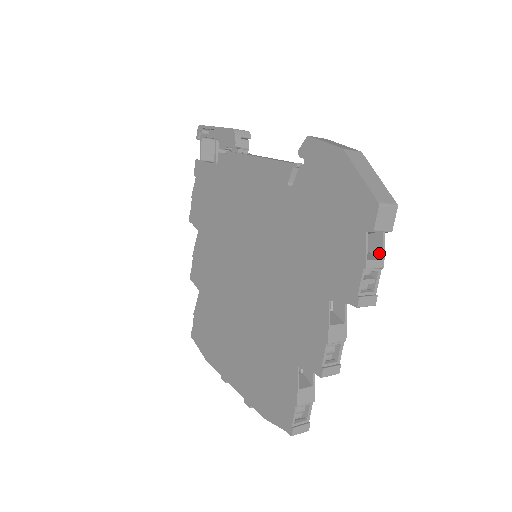
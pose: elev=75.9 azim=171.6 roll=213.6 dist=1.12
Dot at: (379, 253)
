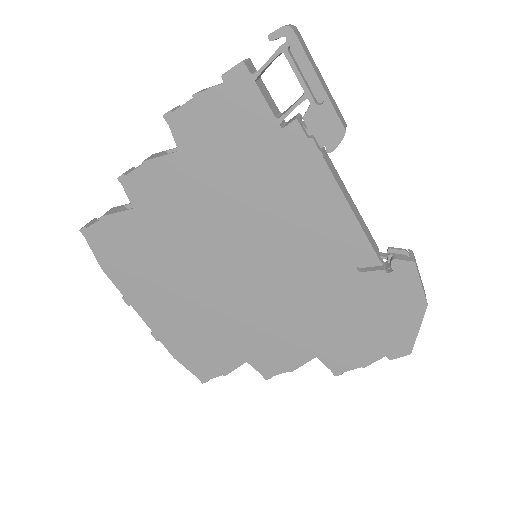
Dot at: occluded
